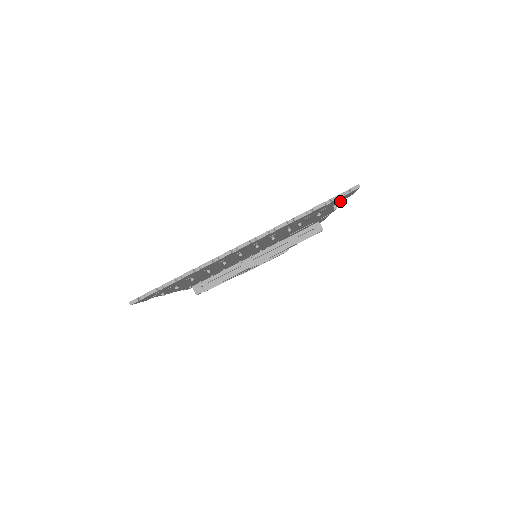
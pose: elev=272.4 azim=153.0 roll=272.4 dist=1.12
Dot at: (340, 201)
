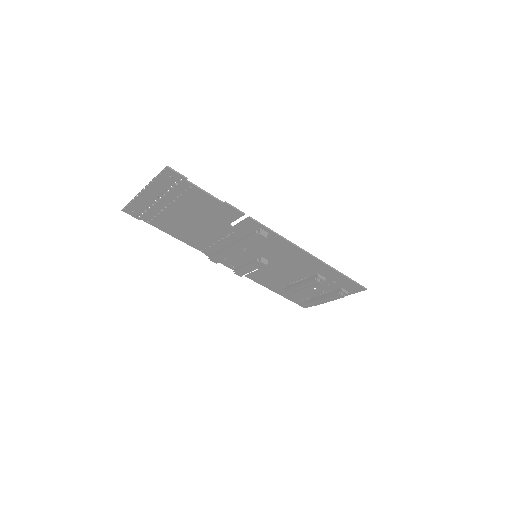
Dot at: (186, 182)
